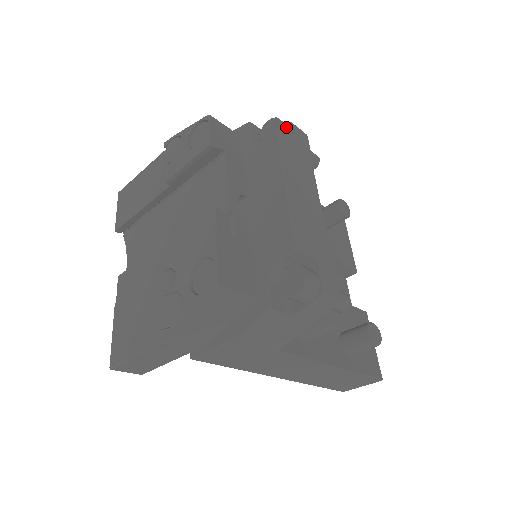
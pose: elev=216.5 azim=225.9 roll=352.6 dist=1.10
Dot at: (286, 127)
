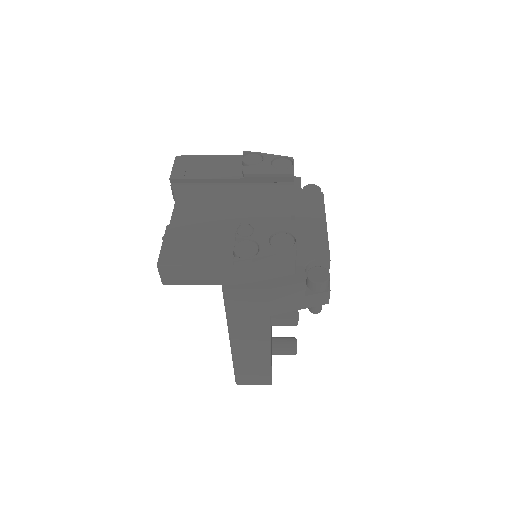
Dot at: occluded
